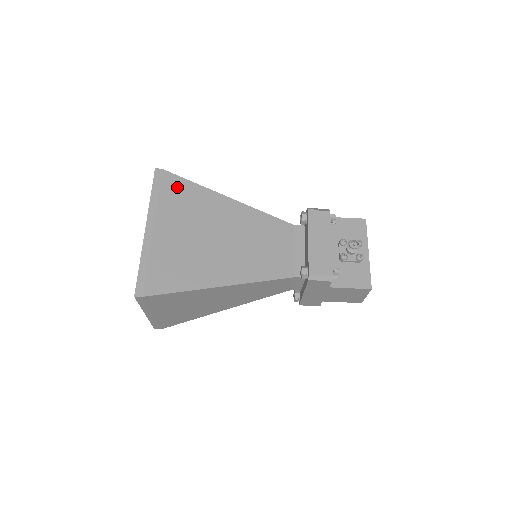
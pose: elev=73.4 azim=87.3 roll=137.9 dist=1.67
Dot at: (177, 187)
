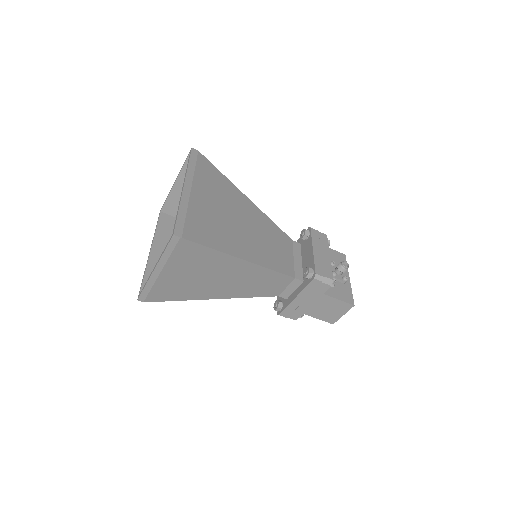
Dot at: (209, 169)
